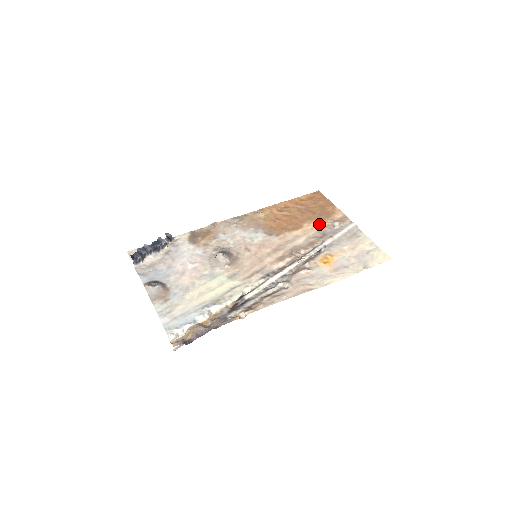
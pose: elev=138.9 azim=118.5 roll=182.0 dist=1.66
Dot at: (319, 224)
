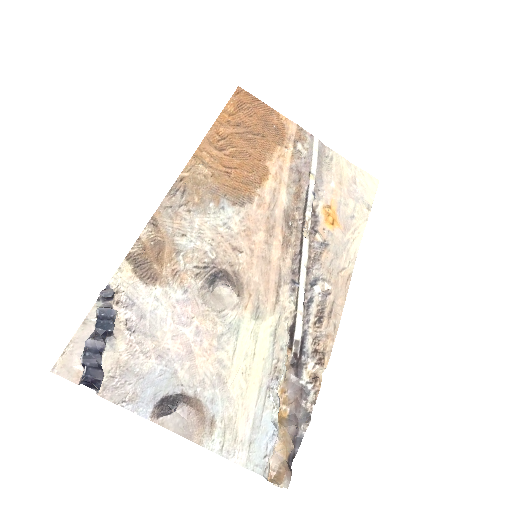
Dot at: (283, 155)
